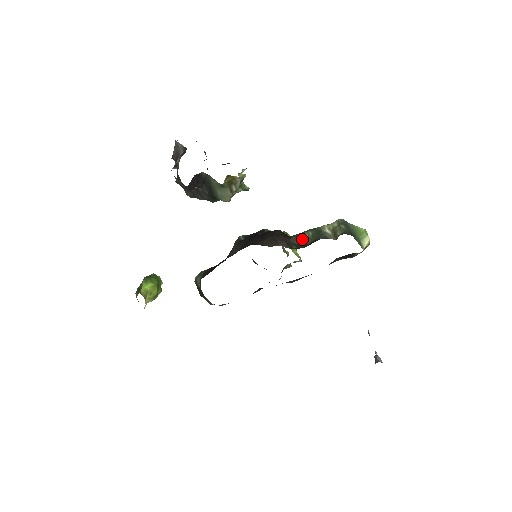
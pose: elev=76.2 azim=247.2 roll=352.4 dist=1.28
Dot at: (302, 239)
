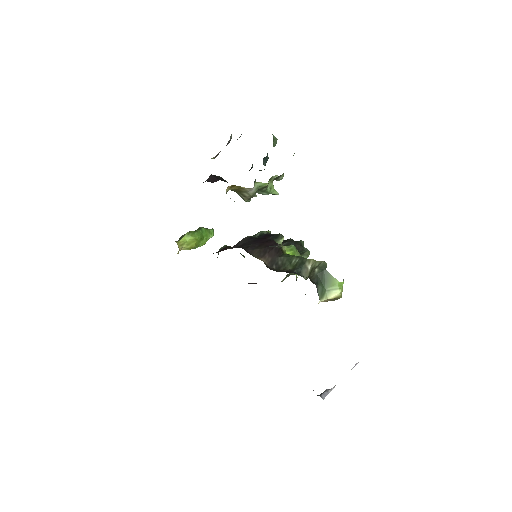
Dot at: (288, 262)
